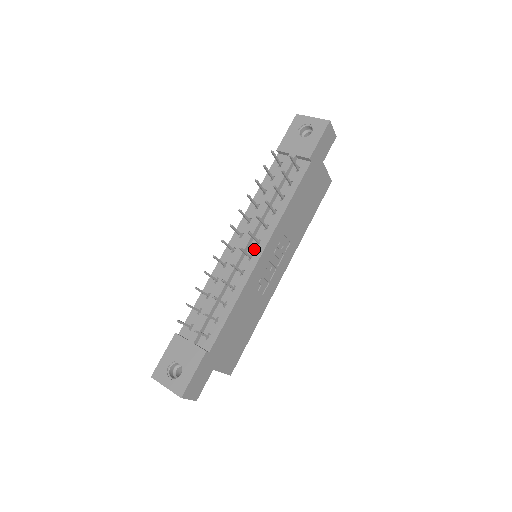
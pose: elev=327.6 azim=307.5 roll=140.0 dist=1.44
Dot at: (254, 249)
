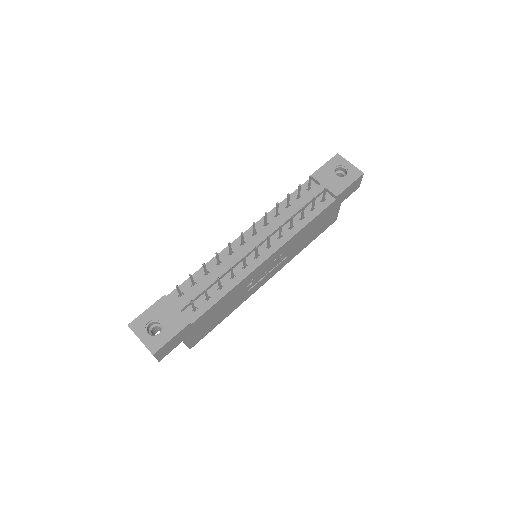
Dot at: (262, 251)
